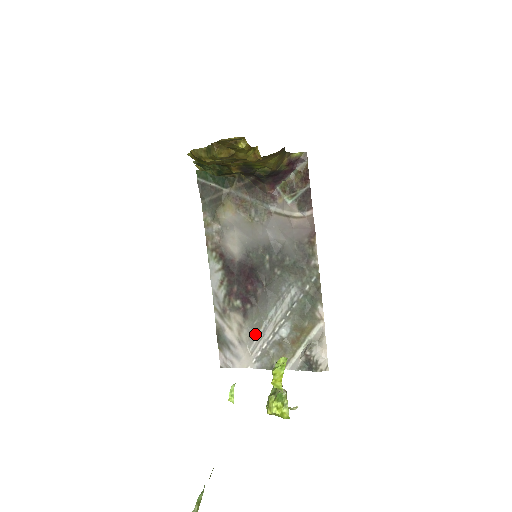
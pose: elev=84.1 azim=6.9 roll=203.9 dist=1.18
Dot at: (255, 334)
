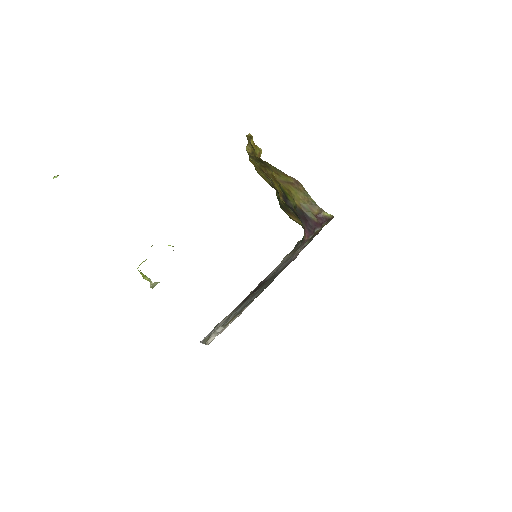
Dot at: (224, 322)
